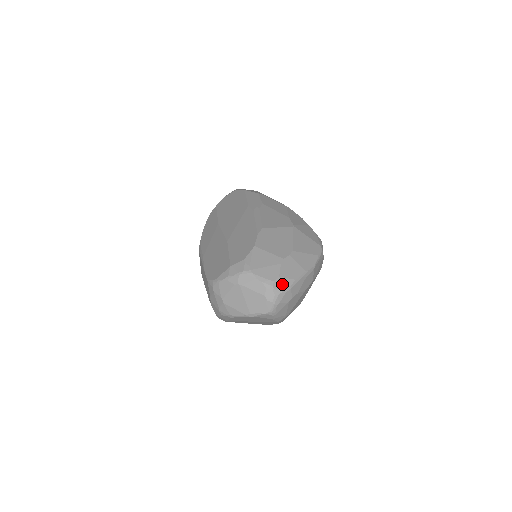
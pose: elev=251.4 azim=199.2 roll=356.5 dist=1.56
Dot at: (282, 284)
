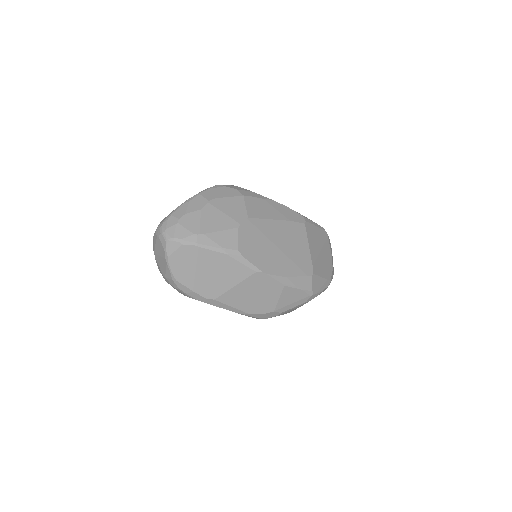
Dot at: (164, 220)
